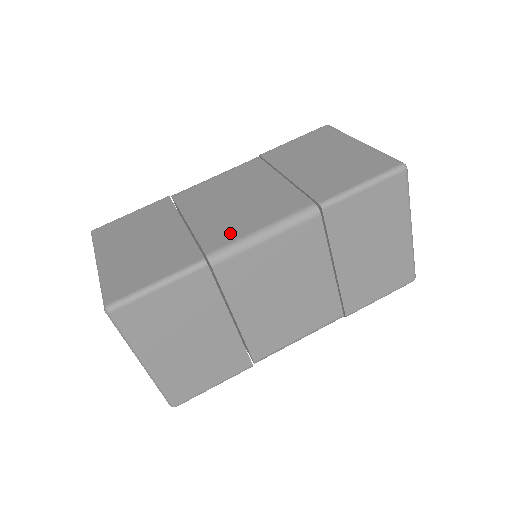
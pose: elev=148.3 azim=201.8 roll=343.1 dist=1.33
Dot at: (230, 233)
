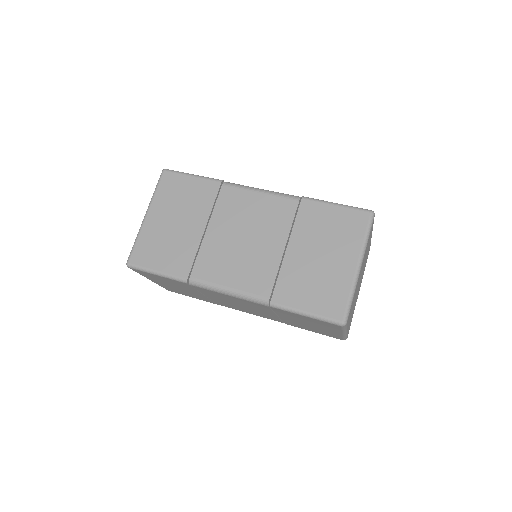
Dot at: occluded
